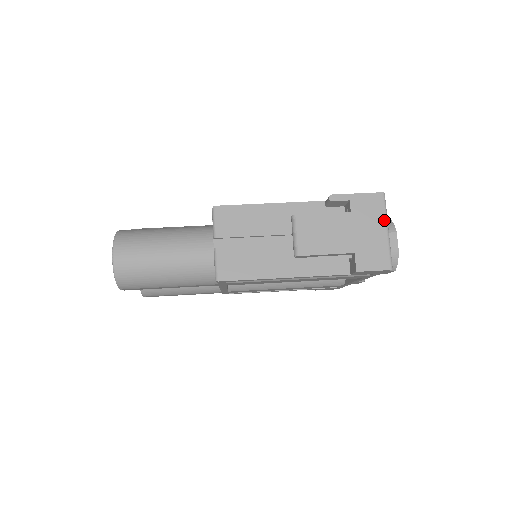
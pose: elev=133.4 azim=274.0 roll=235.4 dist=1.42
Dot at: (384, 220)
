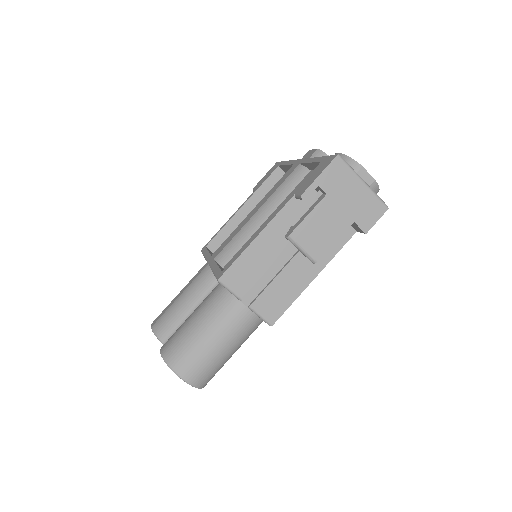
Dot at: (355, 177)
